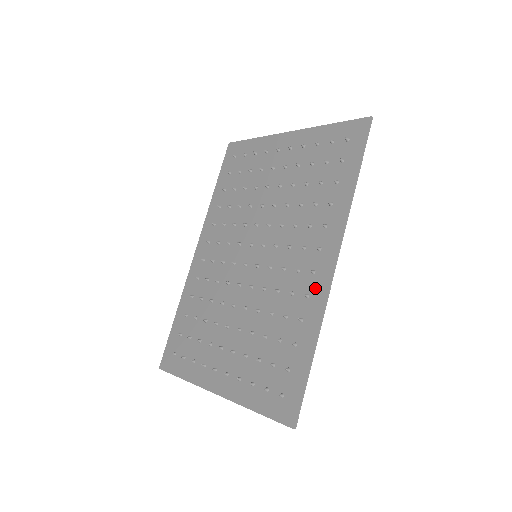
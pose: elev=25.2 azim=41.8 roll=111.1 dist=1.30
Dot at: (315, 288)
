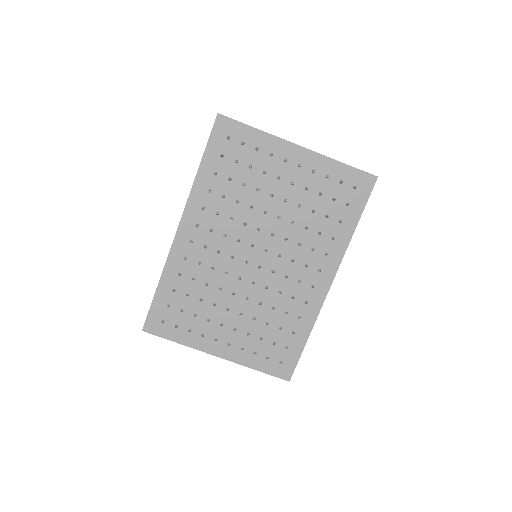
Dot at: (313, 298)
